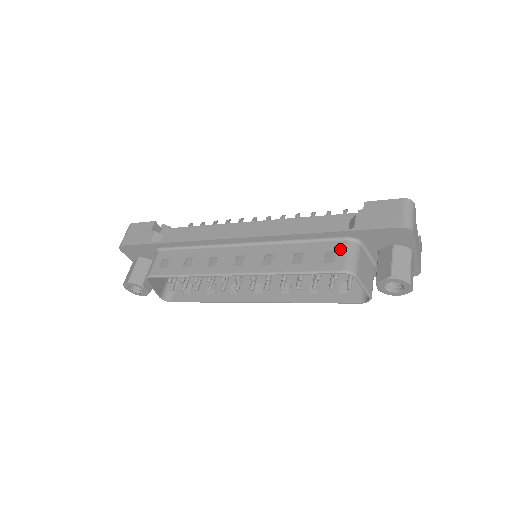
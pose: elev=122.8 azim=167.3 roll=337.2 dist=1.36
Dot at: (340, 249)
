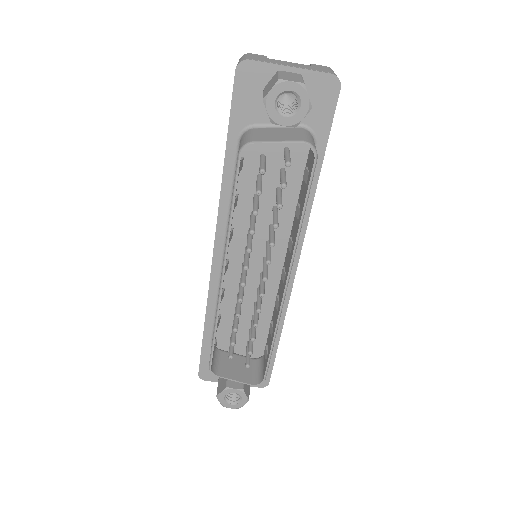
Dot at: occluded
